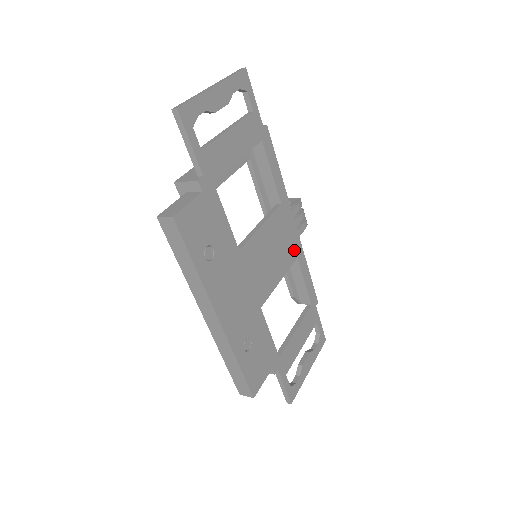
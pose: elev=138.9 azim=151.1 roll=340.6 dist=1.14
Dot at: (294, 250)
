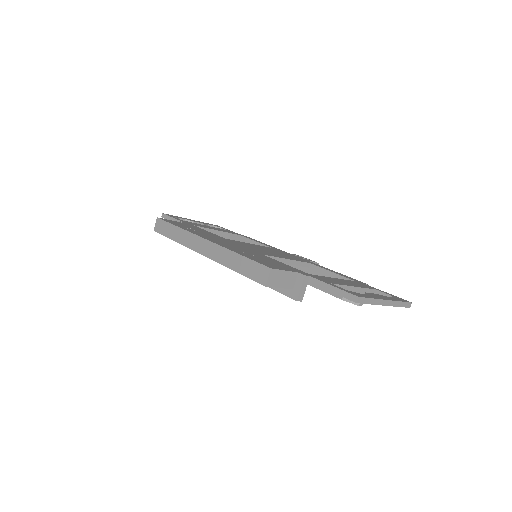
Dot at: occluded
